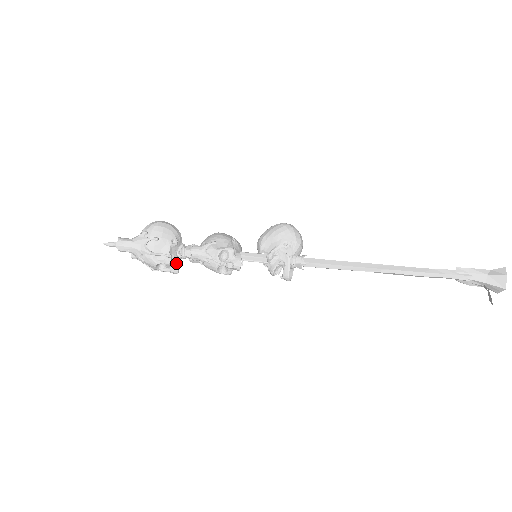
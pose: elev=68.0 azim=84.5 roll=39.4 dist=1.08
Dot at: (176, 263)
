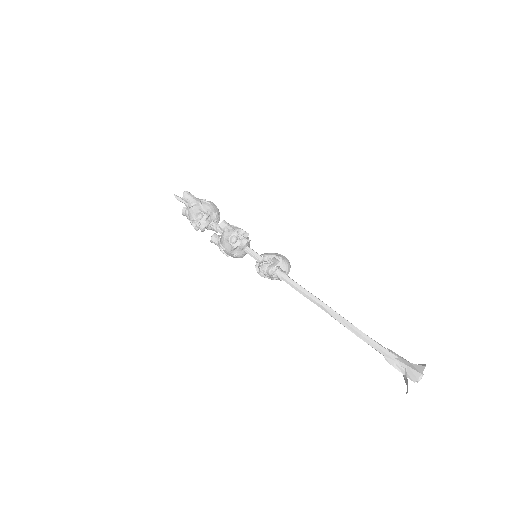
Dot at: (208, 222)
